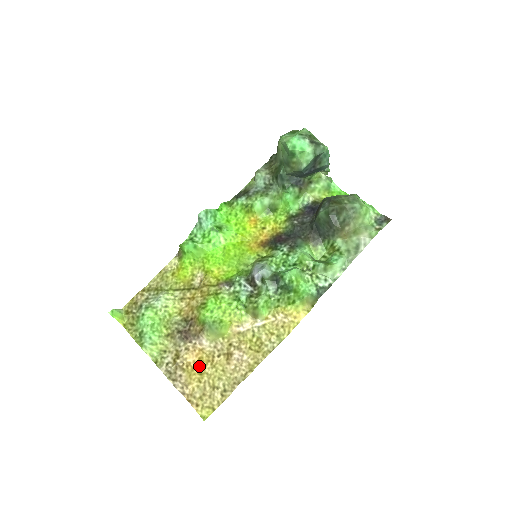
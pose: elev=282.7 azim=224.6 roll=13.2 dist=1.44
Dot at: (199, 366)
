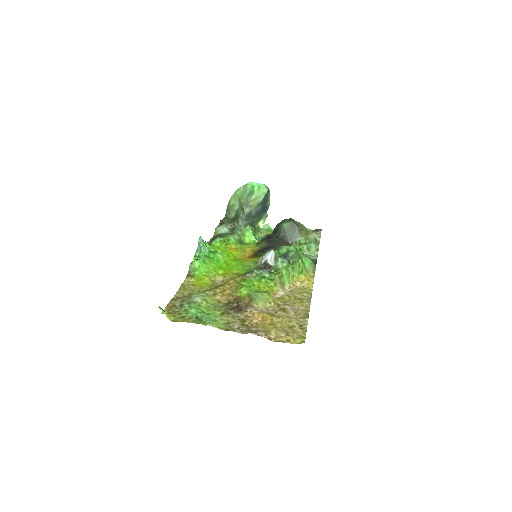
Dot at: (266, 321)
